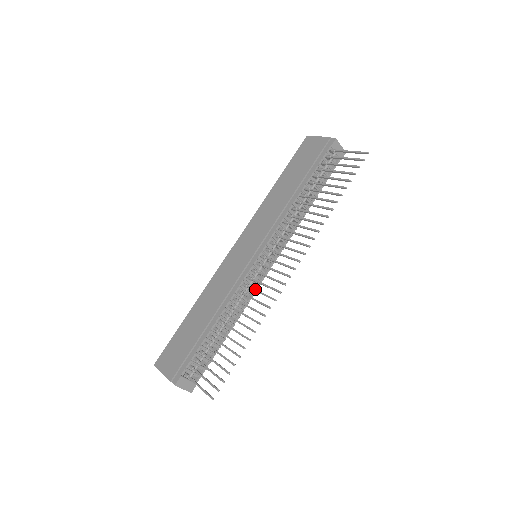
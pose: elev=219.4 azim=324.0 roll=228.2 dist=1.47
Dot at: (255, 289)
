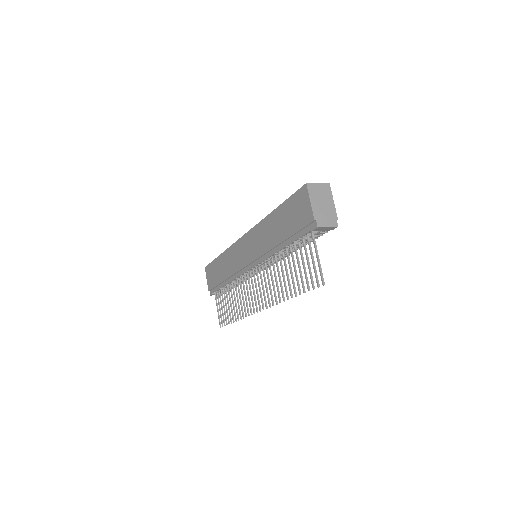
Dot at: (244, 292)
